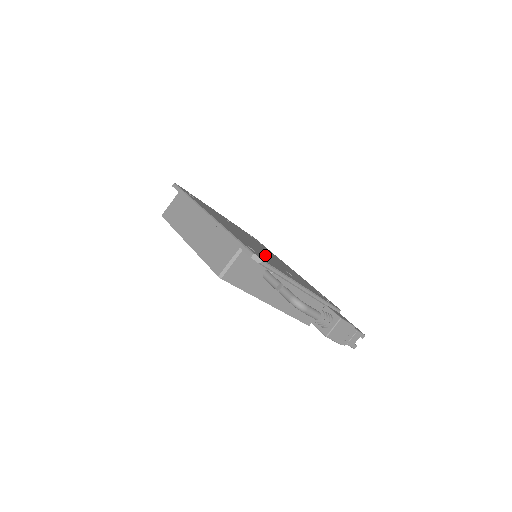
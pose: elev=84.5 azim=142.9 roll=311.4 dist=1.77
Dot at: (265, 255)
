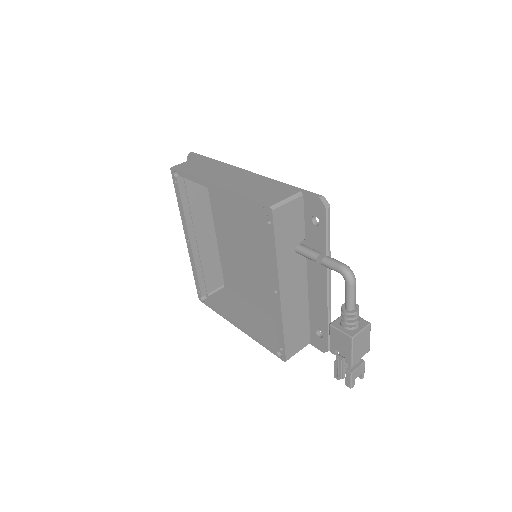
Dot at: occluded
